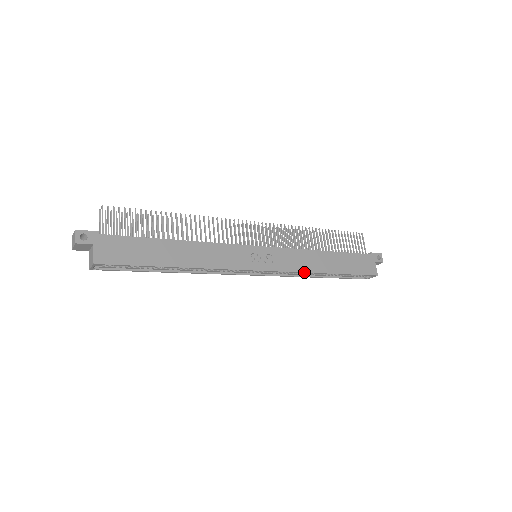
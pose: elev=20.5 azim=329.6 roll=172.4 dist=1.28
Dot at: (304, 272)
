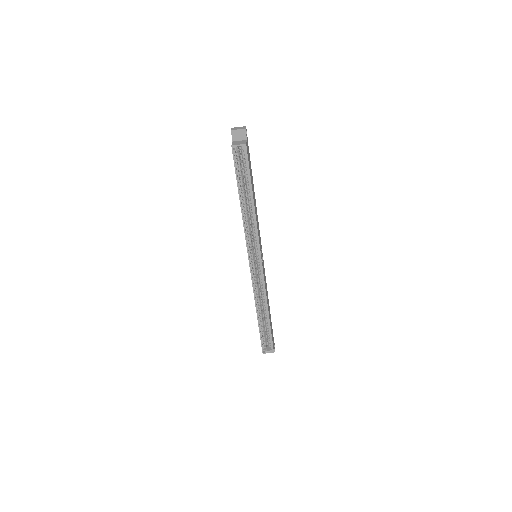
Dot at: (266, 294)
